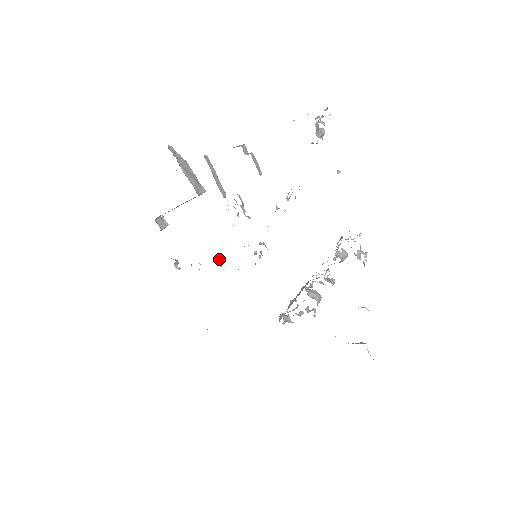
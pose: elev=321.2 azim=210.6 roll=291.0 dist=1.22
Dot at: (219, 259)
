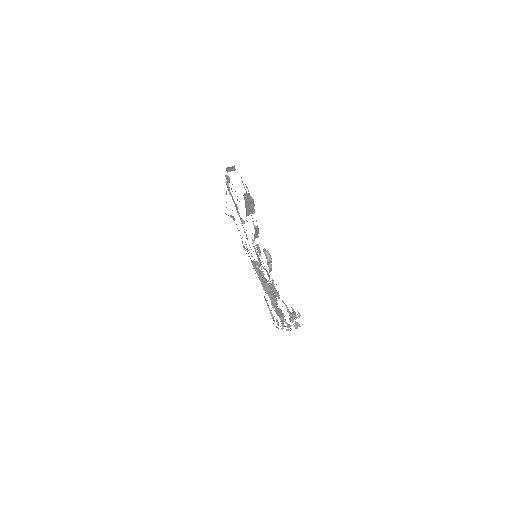
Dot at: (244, 223)
